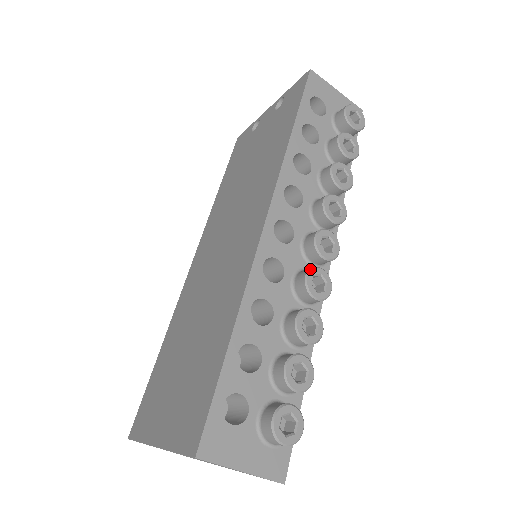
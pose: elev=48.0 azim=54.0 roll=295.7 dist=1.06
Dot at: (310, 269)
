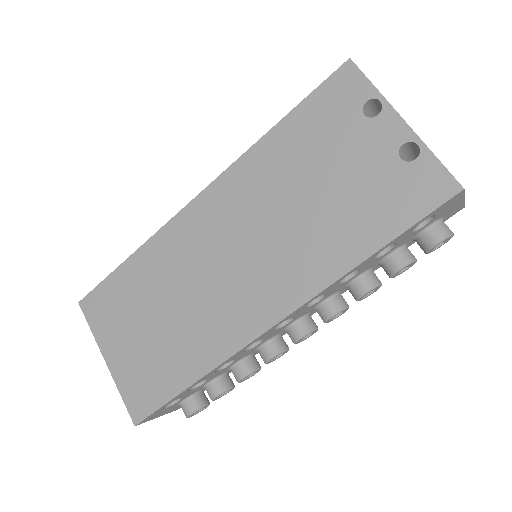
Dot at: (279, 354)
